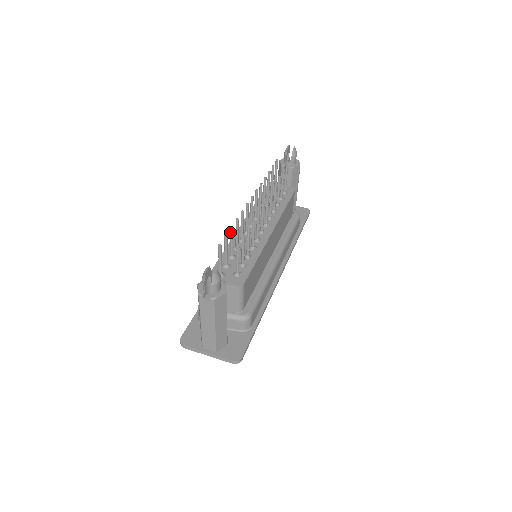
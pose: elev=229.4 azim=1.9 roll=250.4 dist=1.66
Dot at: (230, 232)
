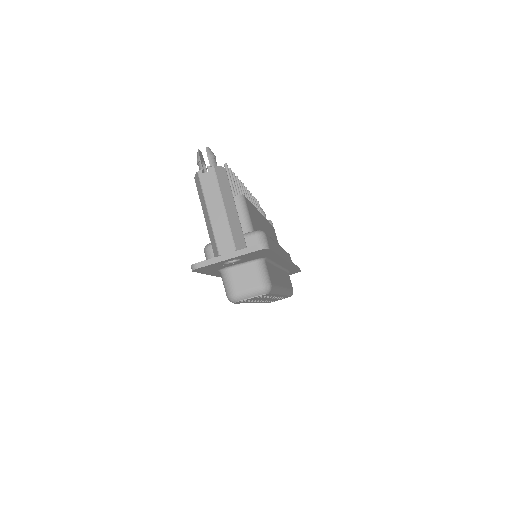
Dot at: occluded
